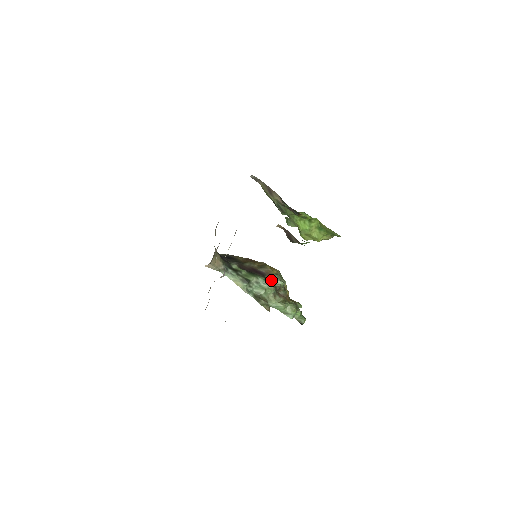
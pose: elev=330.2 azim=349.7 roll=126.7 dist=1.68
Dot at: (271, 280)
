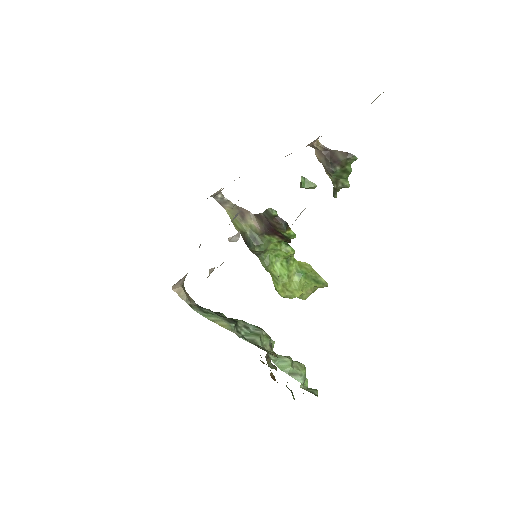
Dot at: occluded
